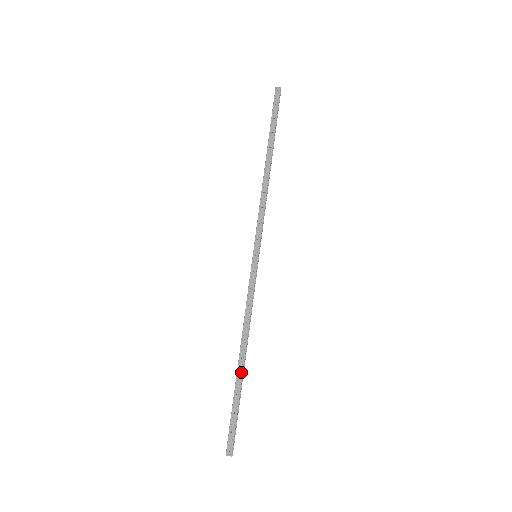
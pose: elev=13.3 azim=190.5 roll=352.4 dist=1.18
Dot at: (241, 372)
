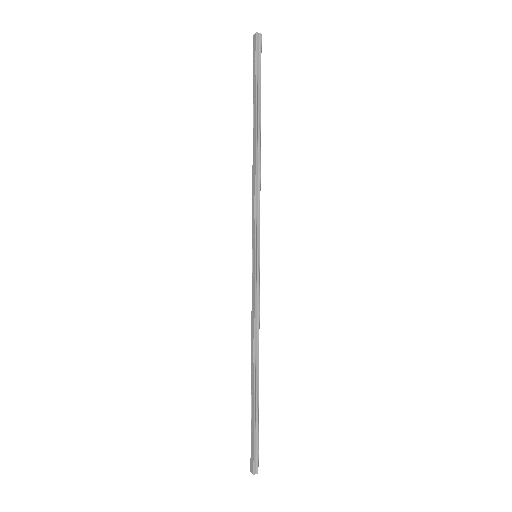
Dot at: (253, 388)
